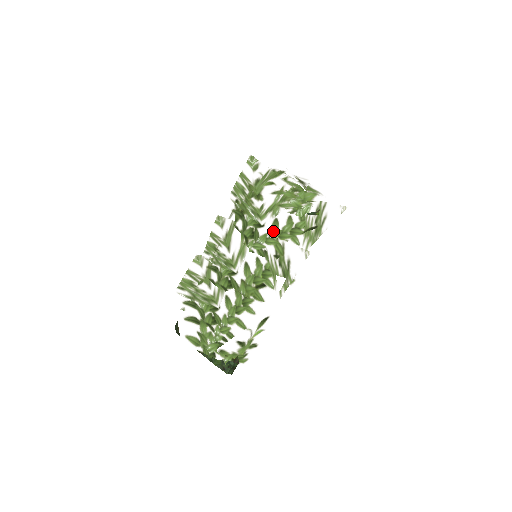
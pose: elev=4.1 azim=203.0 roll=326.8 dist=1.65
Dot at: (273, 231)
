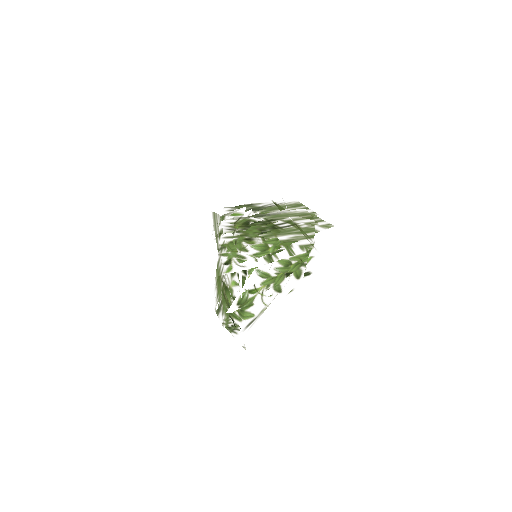
Dot at: occluded
